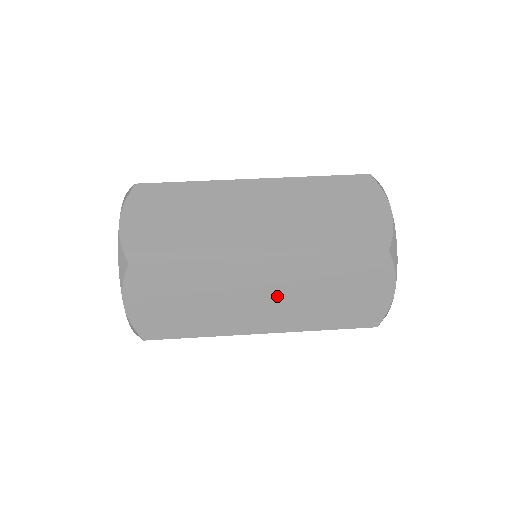
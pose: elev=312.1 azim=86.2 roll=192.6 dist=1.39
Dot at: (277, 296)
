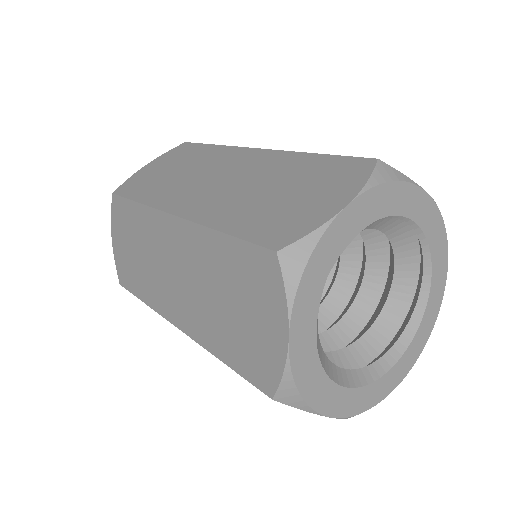
Dot at: (228, 182)
